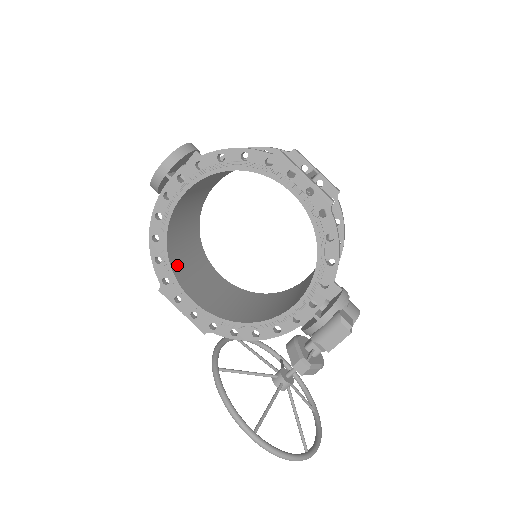
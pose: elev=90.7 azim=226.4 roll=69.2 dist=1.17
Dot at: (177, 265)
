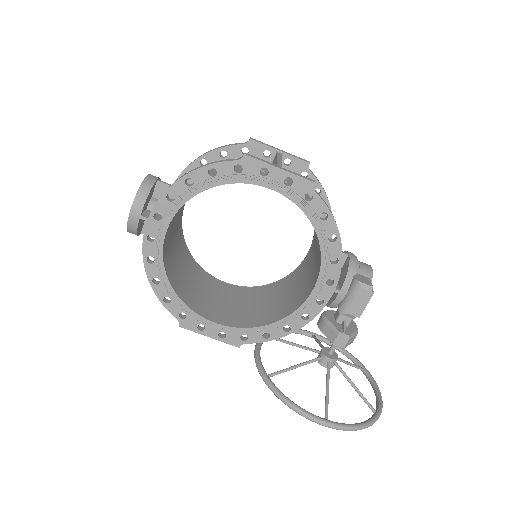
Dot at: (186, 296)
